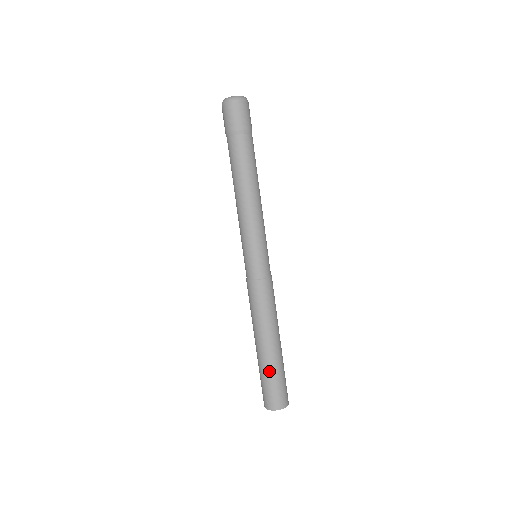
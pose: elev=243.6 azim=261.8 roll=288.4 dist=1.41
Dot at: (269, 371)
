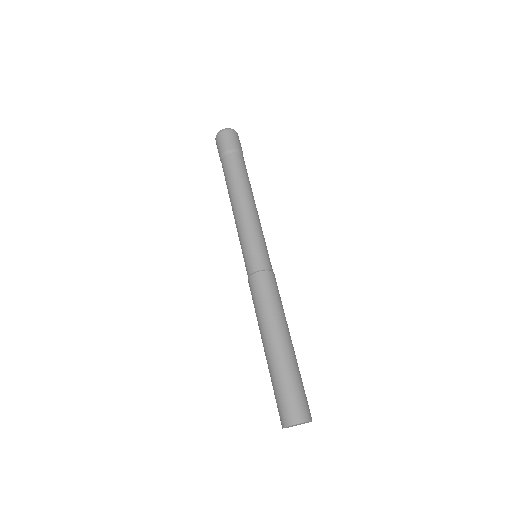
Dot at: (277, 374)
